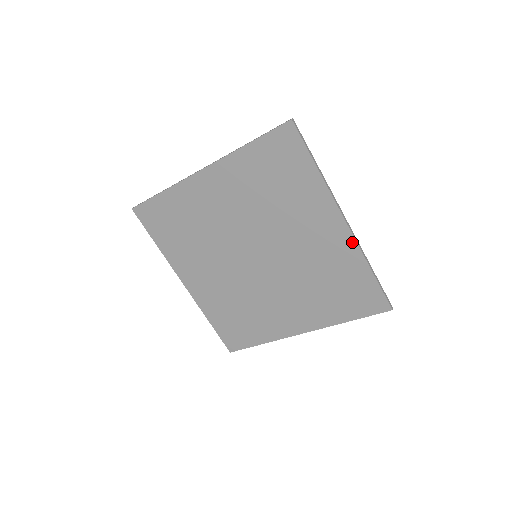
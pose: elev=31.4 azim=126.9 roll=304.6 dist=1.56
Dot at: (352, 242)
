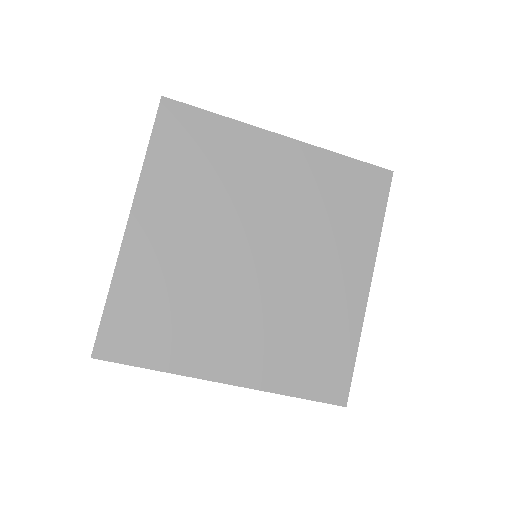
Dot at: (362, 309)
